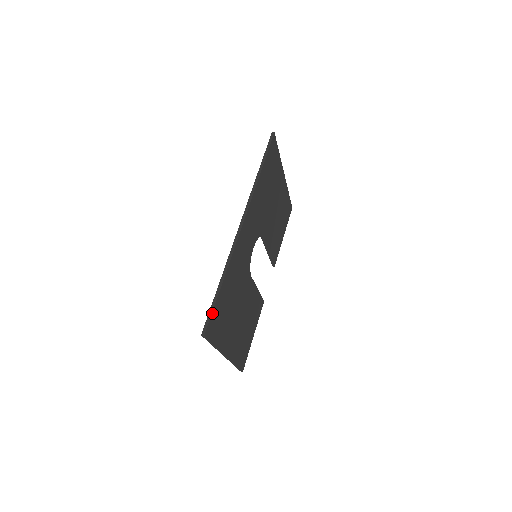
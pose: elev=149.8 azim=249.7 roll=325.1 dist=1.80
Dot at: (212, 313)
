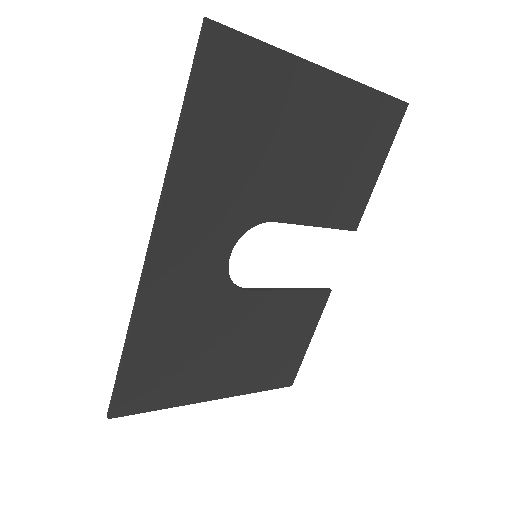
Dot at: (116, 390)
